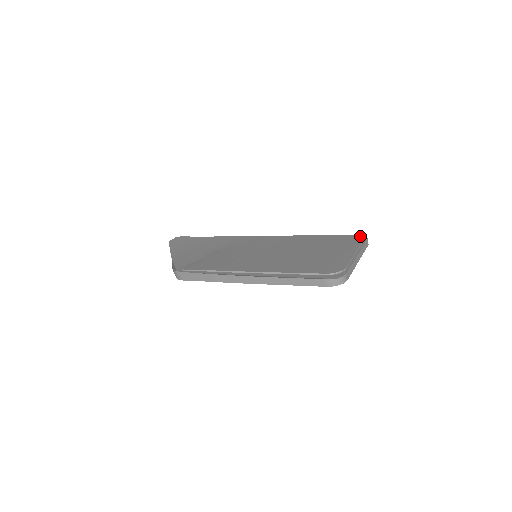
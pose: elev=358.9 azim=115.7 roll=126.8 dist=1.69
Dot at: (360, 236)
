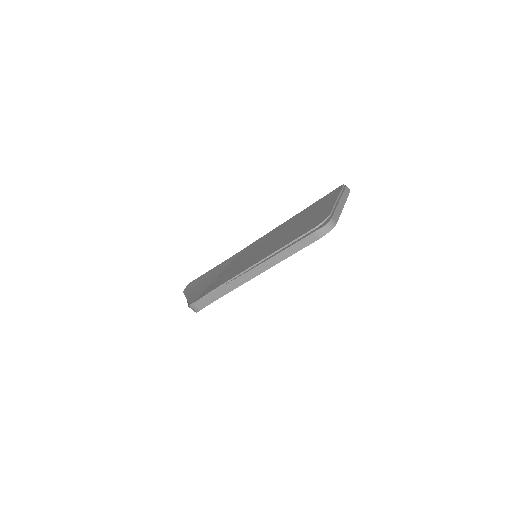
Dot at: (339, 188)
